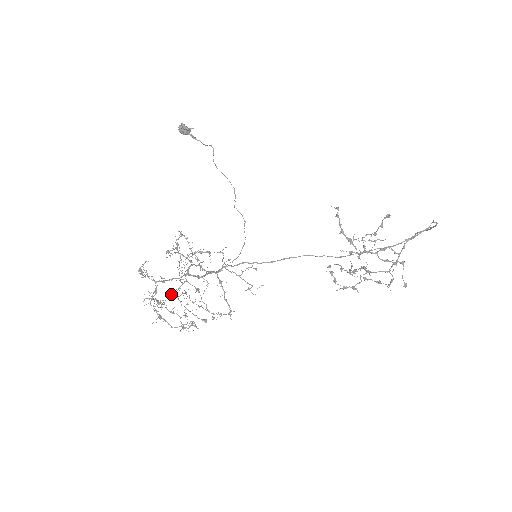
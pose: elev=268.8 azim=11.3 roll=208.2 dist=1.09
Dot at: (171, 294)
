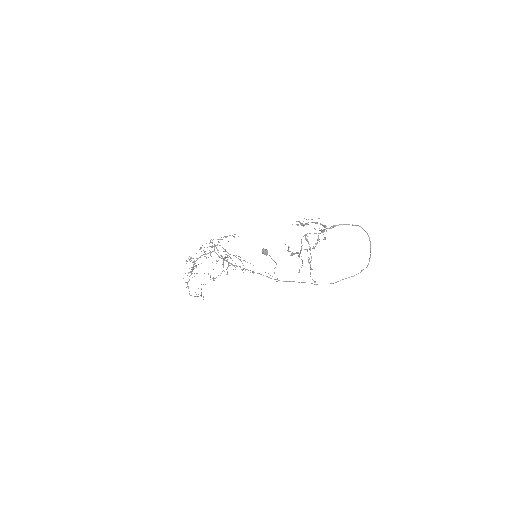
Dot at: occluded
